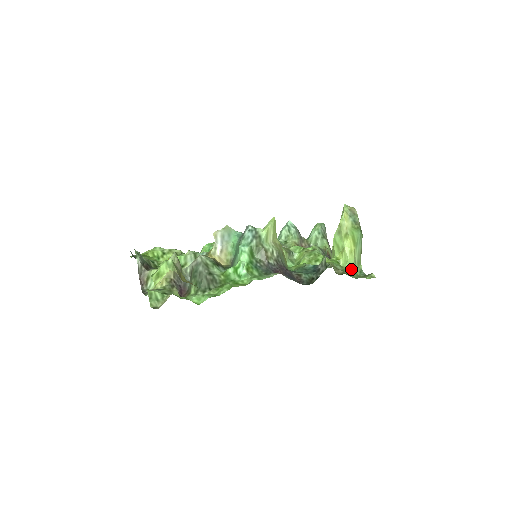
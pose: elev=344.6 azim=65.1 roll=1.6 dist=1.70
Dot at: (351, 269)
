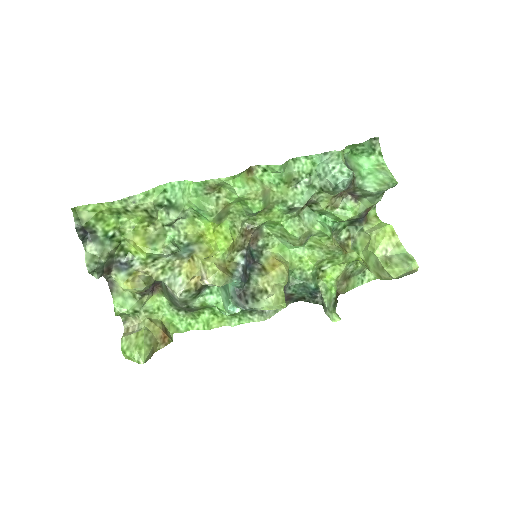
Dot at: occluded
